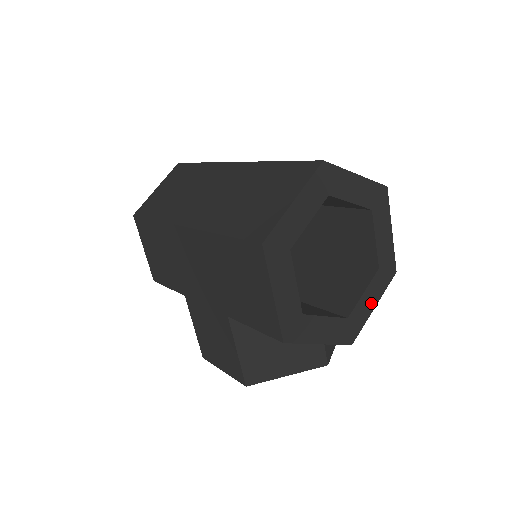
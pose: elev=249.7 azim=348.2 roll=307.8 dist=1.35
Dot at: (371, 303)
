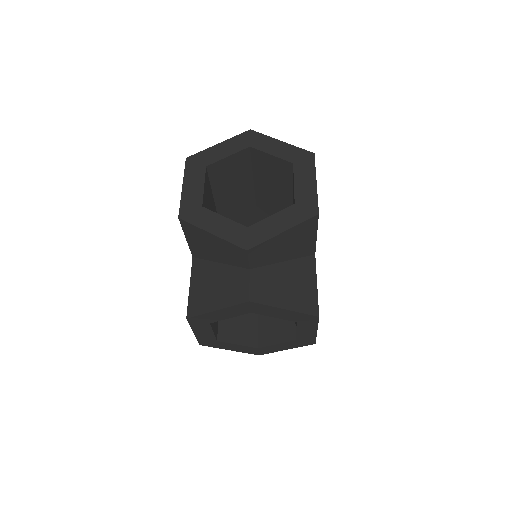
Dot at: (279, 227)
